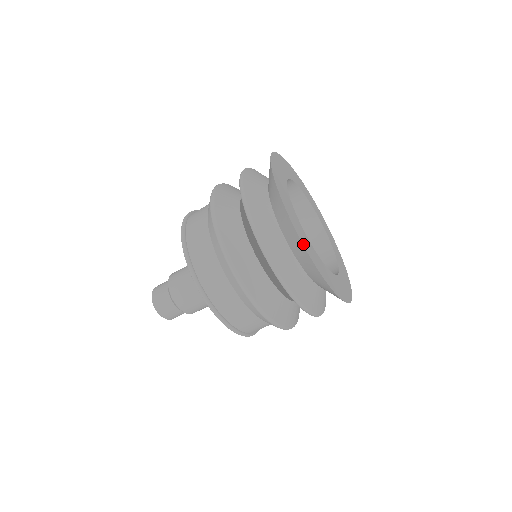
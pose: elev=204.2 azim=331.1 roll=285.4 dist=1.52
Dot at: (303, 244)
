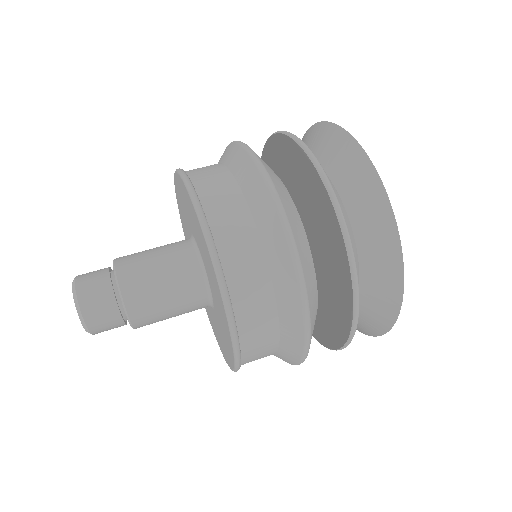
Dot at: (402, 282)
